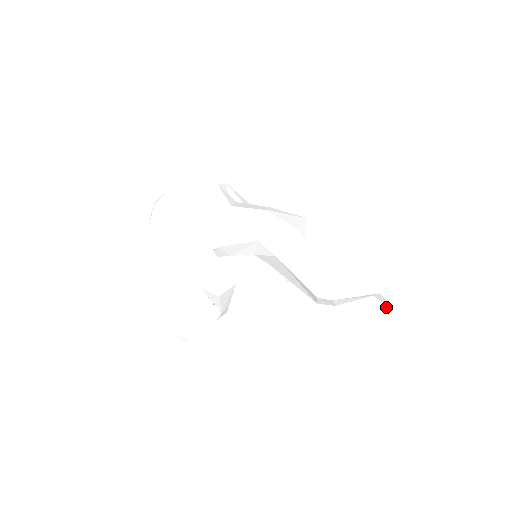
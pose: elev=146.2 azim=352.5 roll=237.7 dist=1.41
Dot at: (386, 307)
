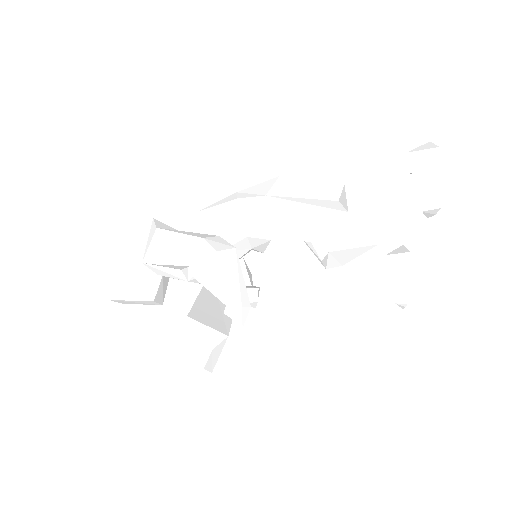
Dot at: (430, 162)
